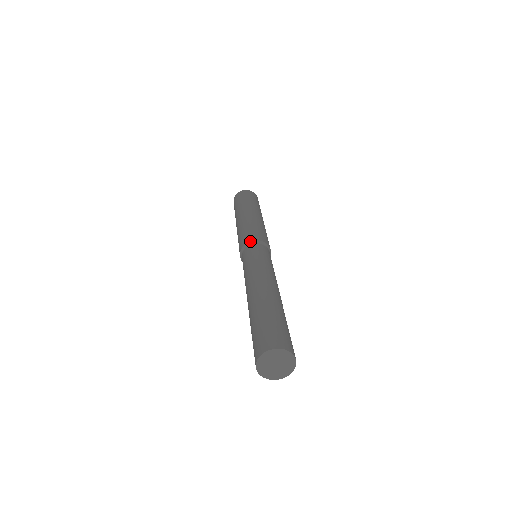
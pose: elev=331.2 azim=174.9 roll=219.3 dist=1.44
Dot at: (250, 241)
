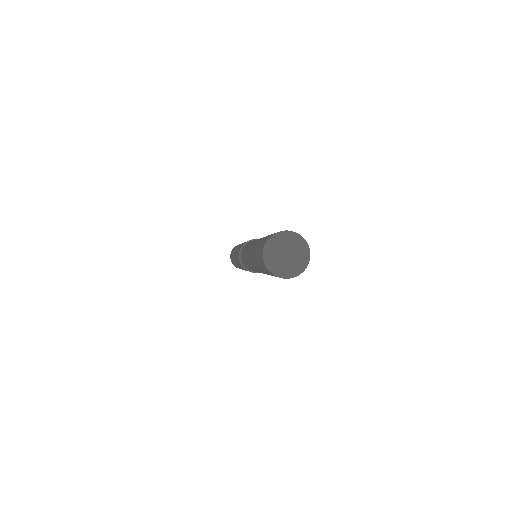
Dot at: (240, 249)
